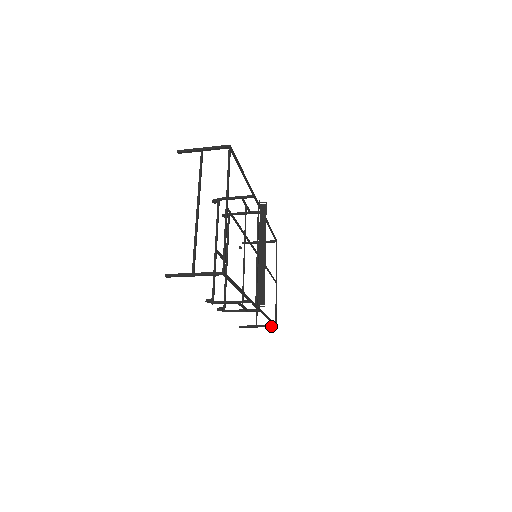
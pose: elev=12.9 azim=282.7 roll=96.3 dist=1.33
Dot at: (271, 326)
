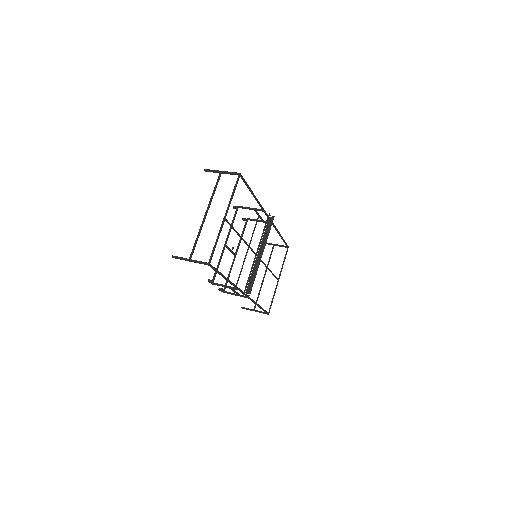
Dot at: (265, 313)
